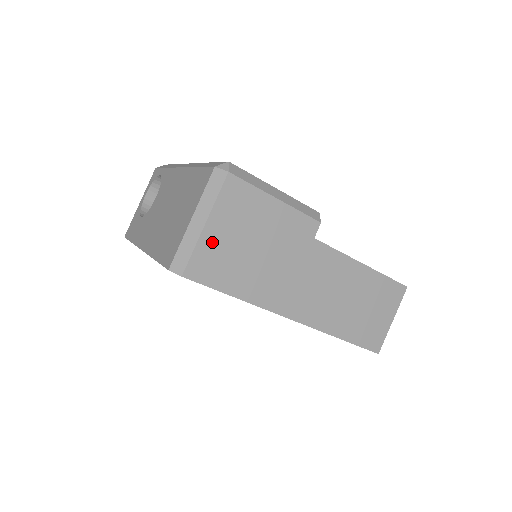
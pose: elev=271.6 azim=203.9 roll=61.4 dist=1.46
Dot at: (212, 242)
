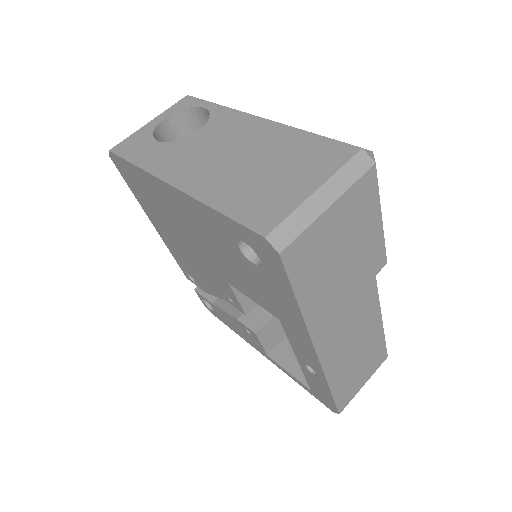
Dot at: (322, 230)
